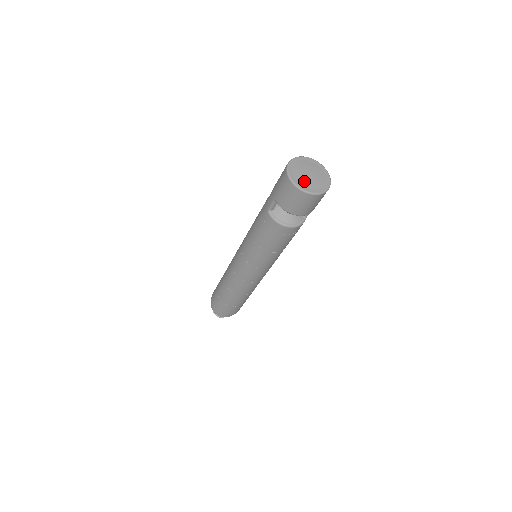
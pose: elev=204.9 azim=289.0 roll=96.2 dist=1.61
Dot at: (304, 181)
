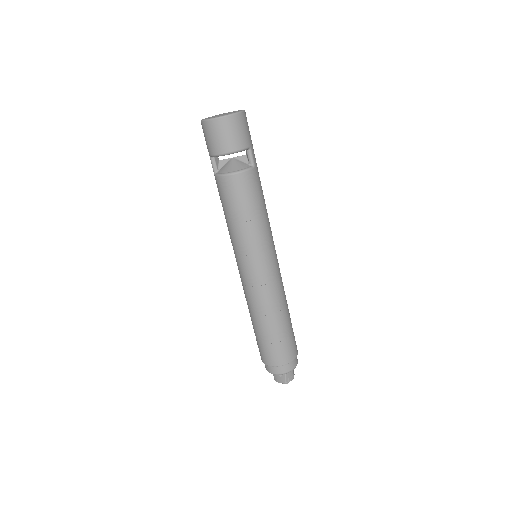
Dot at: occluded
